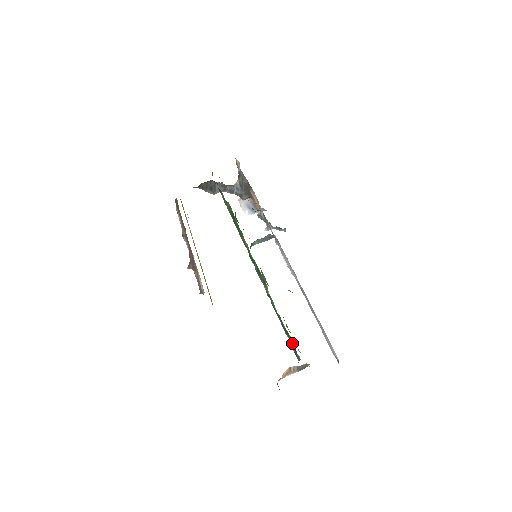
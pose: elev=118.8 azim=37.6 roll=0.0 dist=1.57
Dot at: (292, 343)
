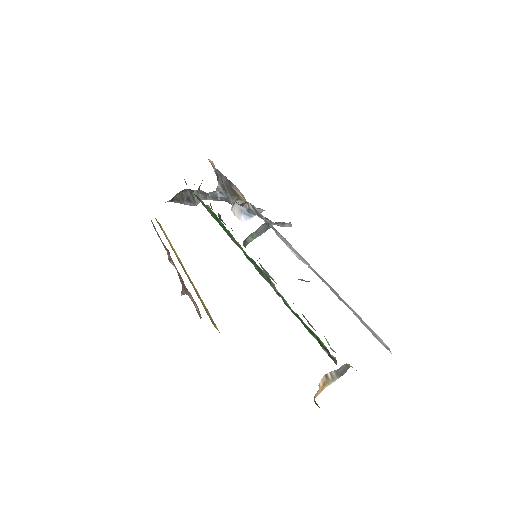
Dot at: (321, 343)
